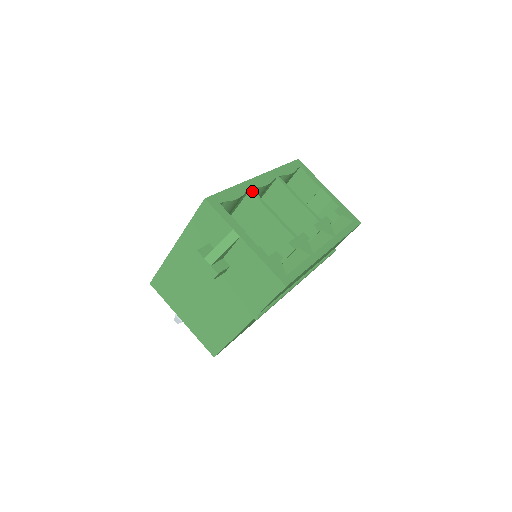
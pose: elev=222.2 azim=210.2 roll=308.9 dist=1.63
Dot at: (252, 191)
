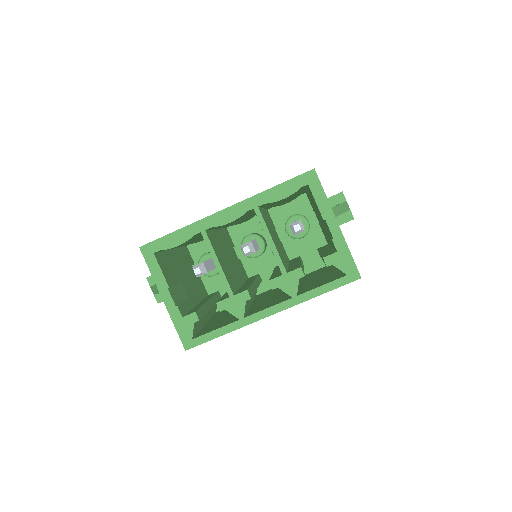
Dot at: (203, 234)
